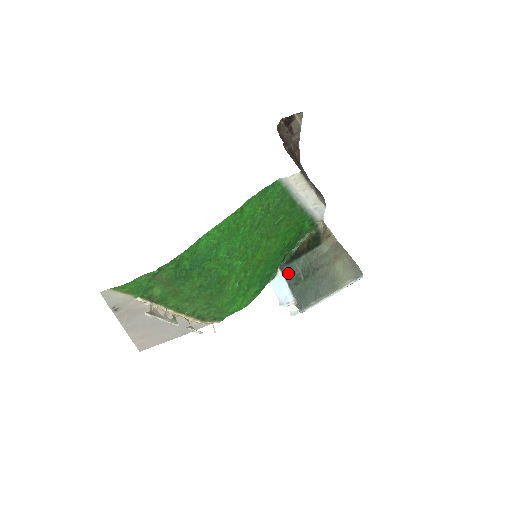
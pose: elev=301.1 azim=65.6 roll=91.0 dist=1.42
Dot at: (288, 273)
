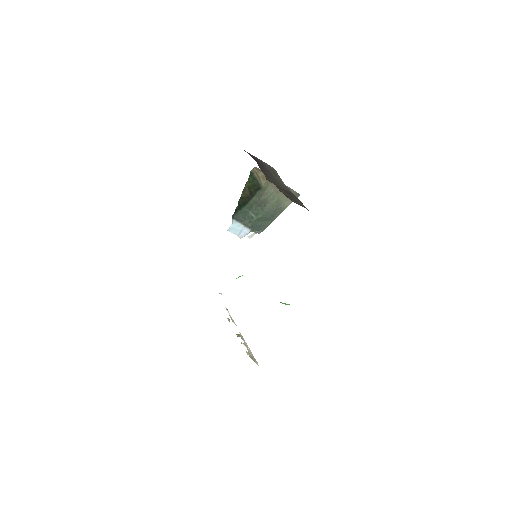
Dot at: (240, 218)
